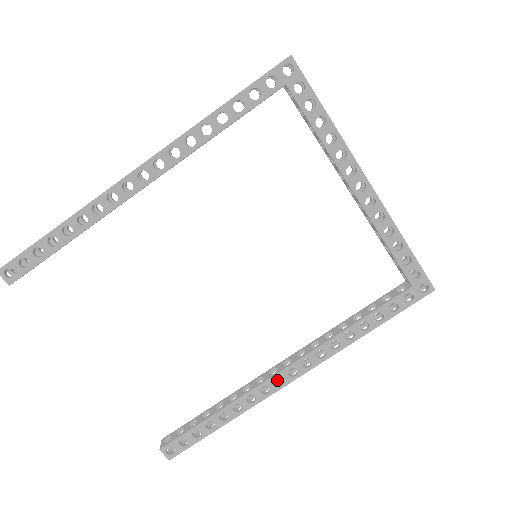
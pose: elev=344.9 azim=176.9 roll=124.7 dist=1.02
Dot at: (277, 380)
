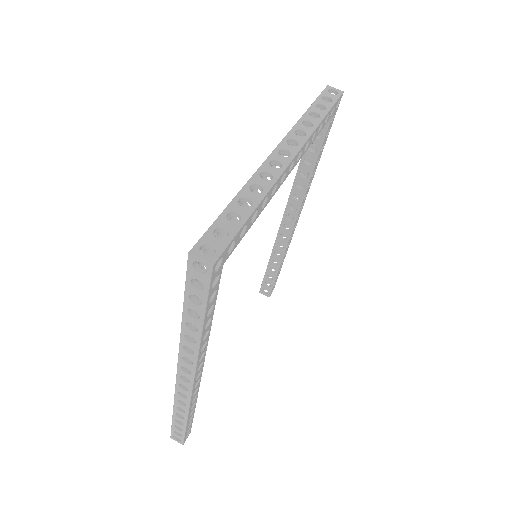
Dot at: occluded
